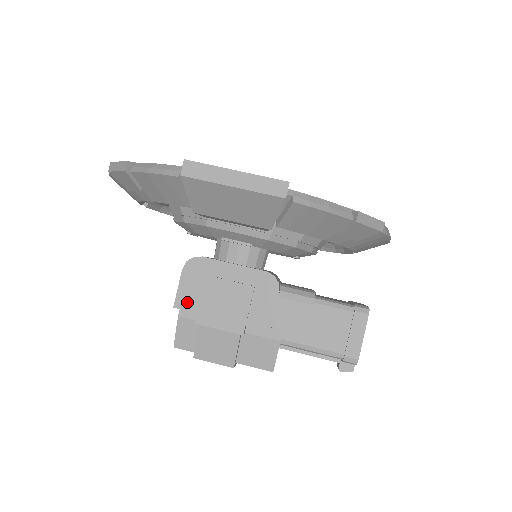
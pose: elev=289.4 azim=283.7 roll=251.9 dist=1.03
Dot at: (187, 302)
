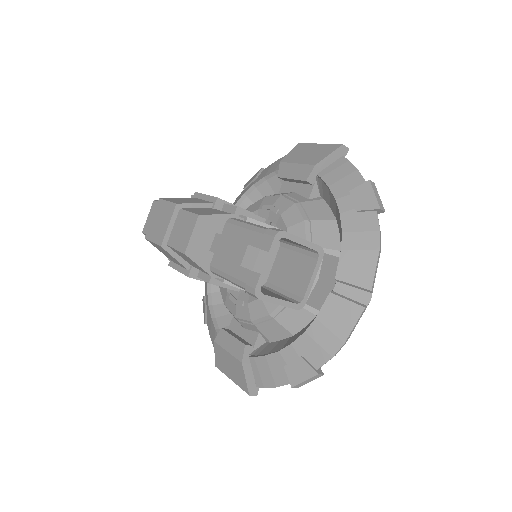
Dot at: occluded
